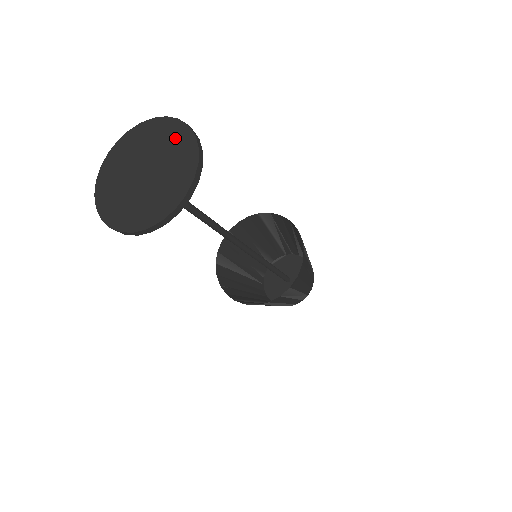
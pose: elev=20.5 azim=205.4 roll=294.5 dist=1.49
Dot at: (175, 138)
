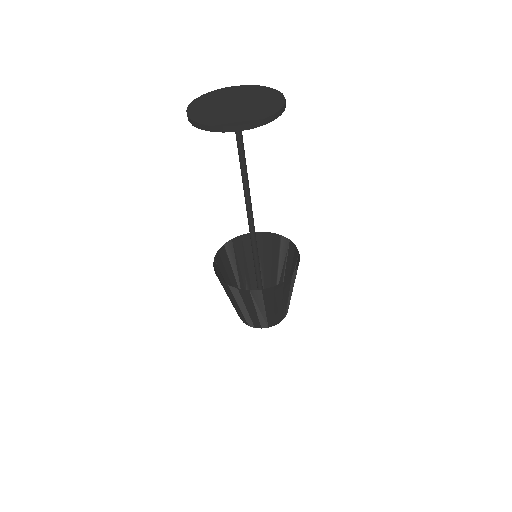
Dot at: (271, 99)
